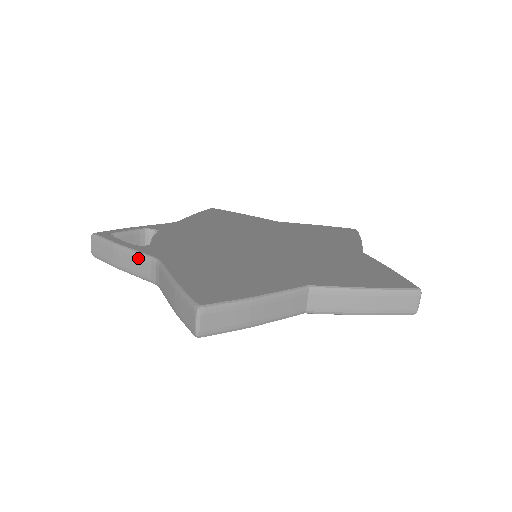
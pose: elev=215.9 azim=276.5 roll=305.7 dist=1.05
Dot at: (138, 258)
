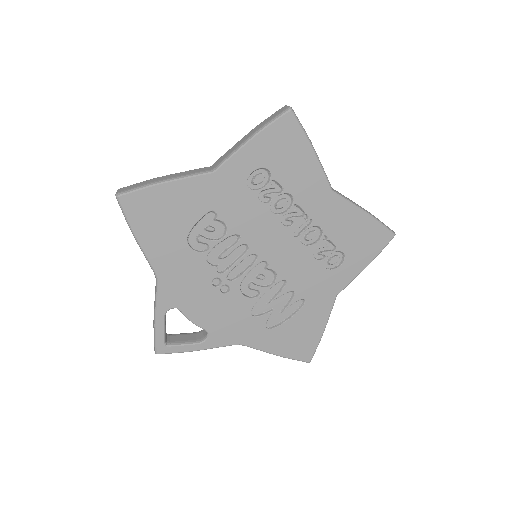
Dot at: occluded
